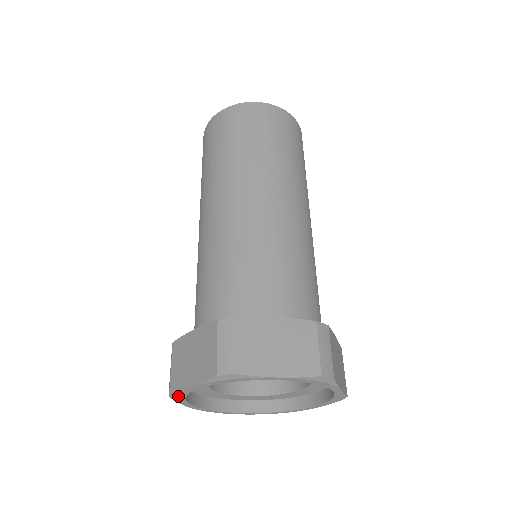
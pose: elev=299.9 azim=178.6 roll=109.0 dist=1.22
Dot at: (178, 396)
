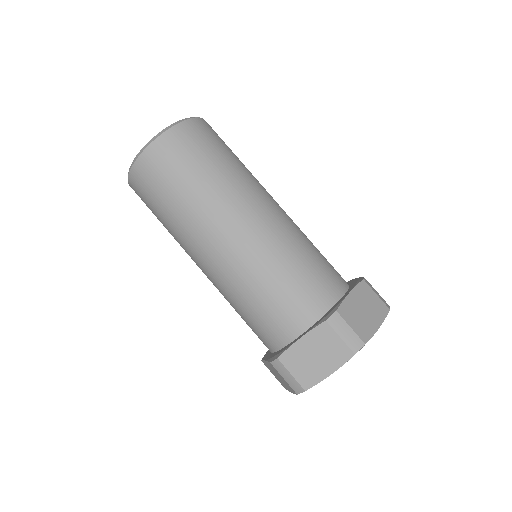
Dot at: occluded
